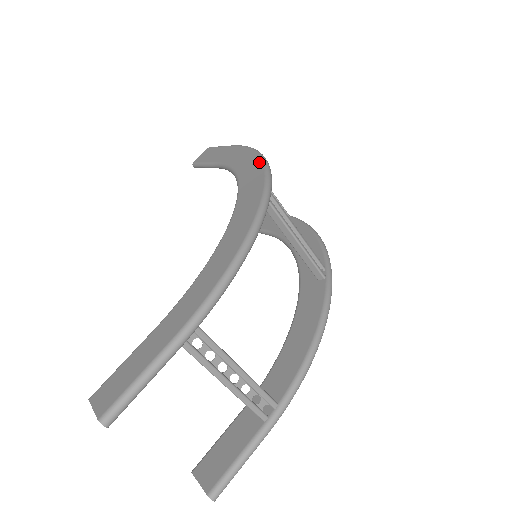
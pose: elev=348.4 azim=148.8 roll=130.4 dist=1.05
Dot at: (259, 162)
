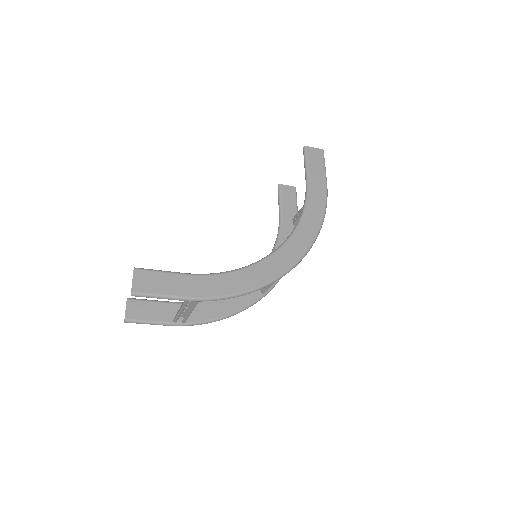
Dot at: (313, 236)
